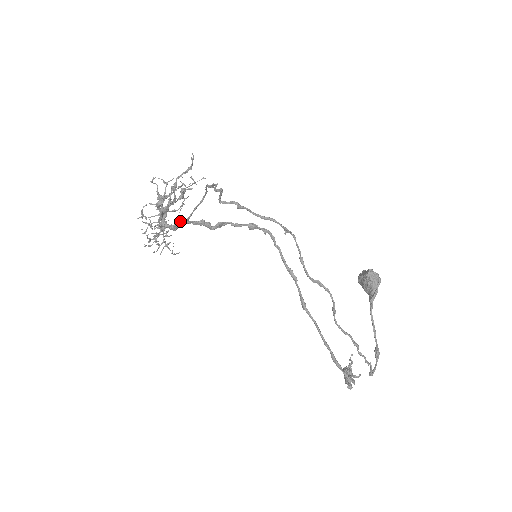
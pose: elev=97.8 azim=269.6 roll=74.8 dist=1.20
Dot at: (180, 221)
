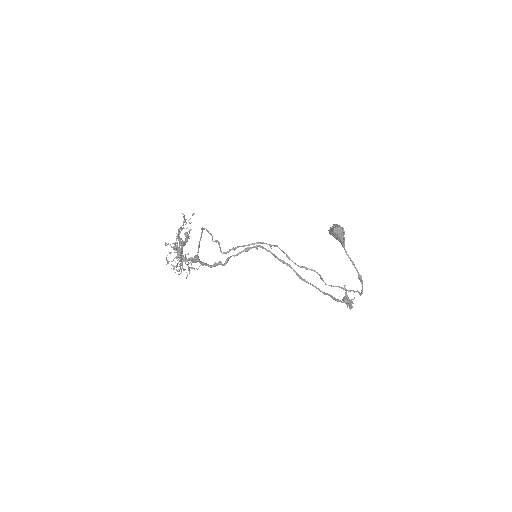
Dot at: (197, 260)
